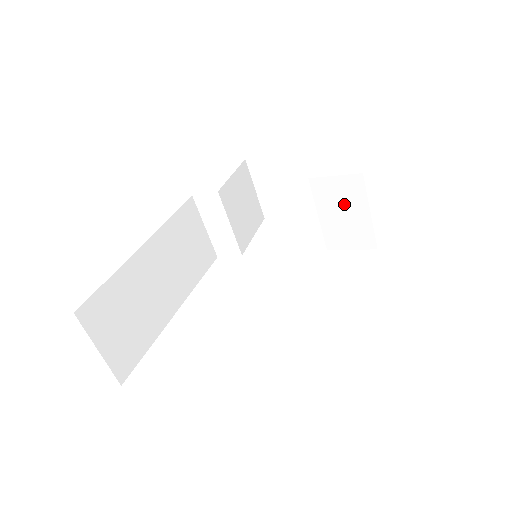
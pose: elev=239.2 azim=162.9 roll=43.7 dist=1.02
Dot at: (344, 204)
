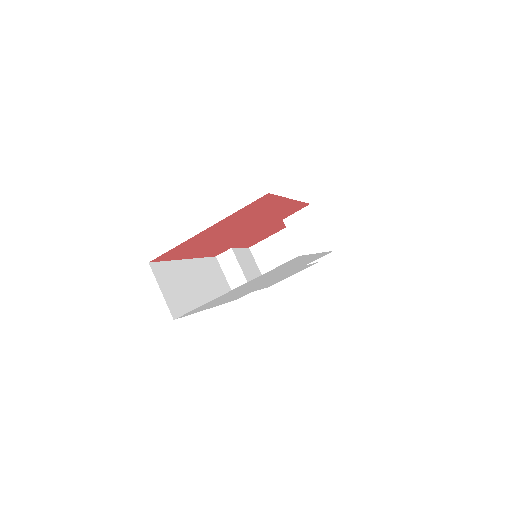
Dot at: (306, 228)
